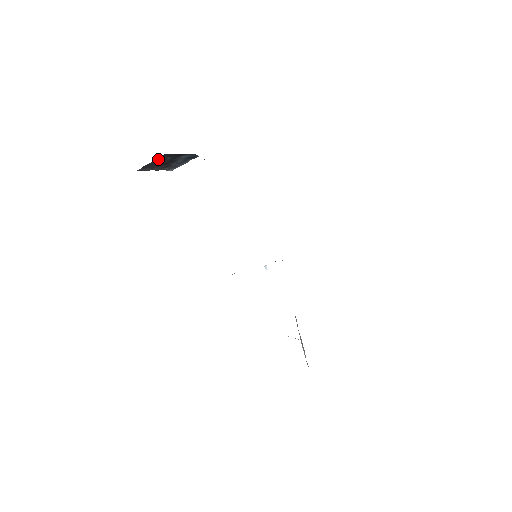
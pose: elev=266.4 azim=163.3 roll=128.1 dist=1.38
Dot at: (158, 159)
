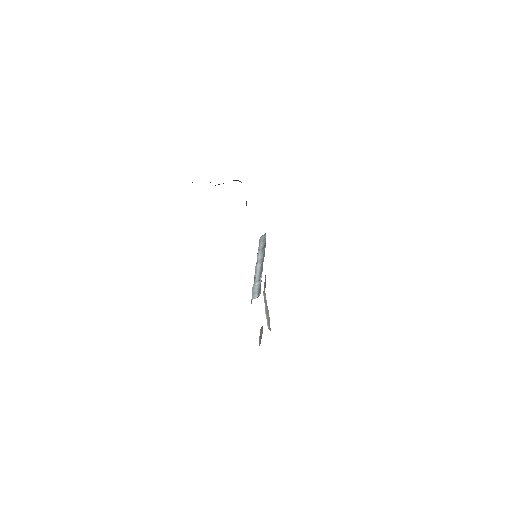
Dot at: occluded
